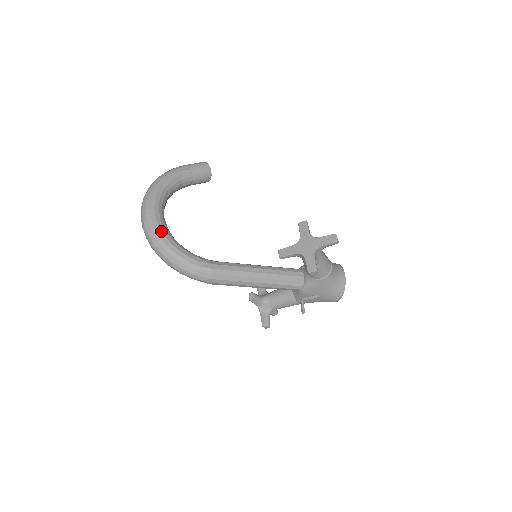
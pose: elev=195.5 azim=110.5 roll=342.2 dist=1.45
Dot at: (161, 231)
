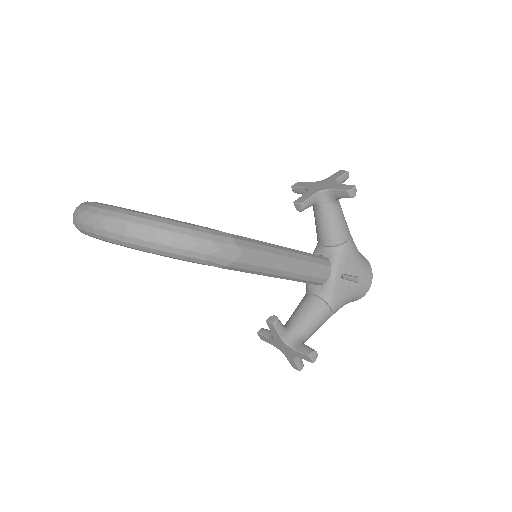
Dot at: (132, 210)
